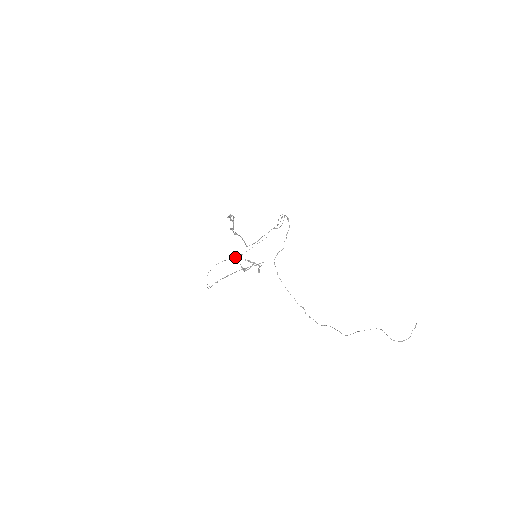
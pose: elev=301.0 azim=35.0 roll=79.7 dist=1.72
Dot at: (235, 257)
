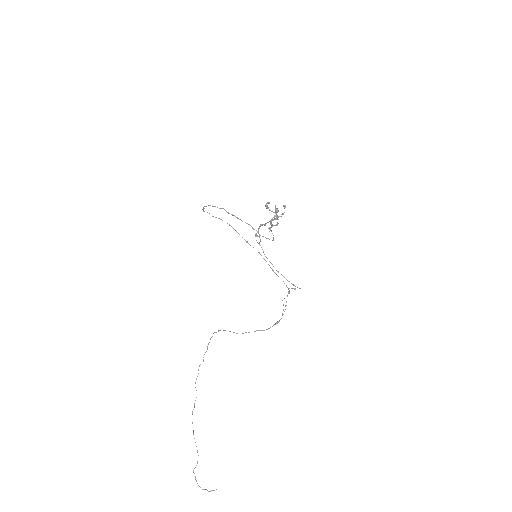
Dot at: occluded
